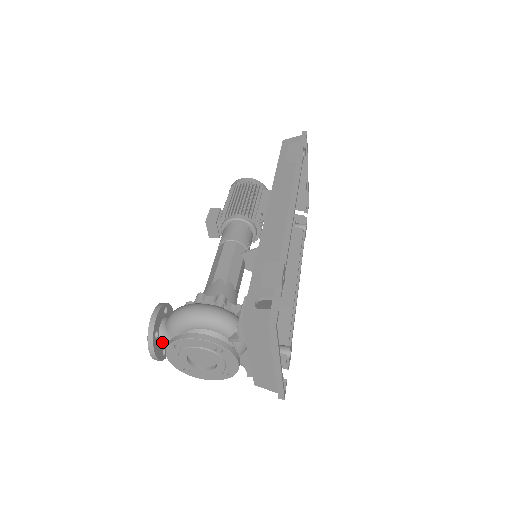
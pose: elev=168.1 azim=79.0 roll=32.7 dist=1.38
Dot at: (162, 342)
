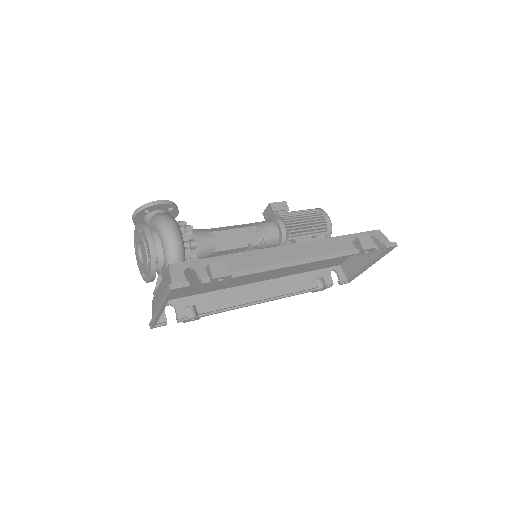
Dot at: (146, 218)
